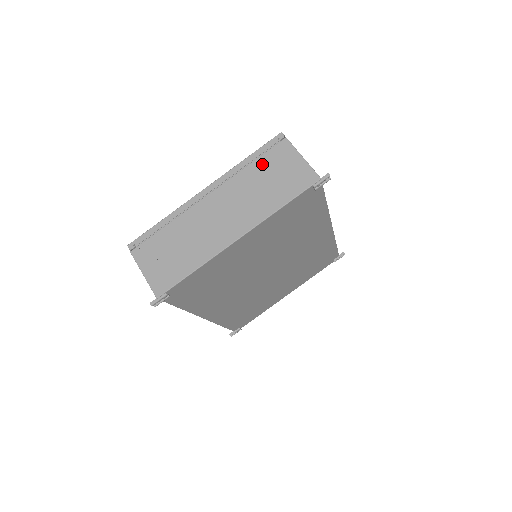
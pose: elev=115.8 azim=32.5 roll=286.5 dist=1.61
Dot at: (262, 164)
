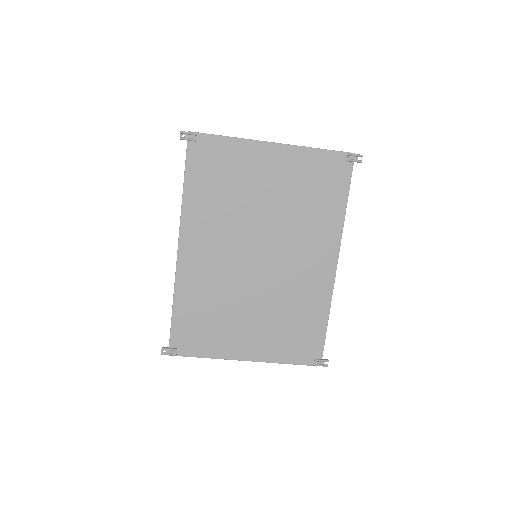
Dot at: occluded
